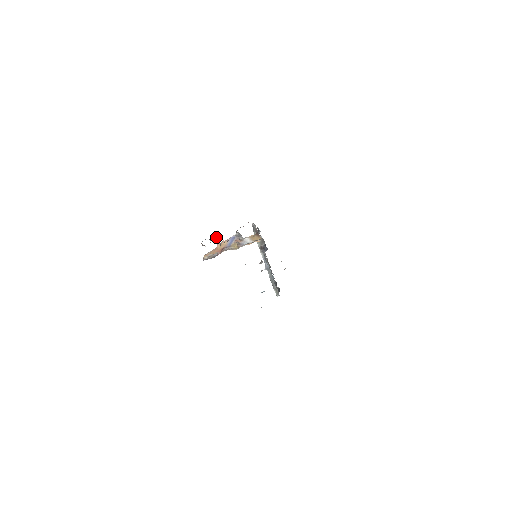
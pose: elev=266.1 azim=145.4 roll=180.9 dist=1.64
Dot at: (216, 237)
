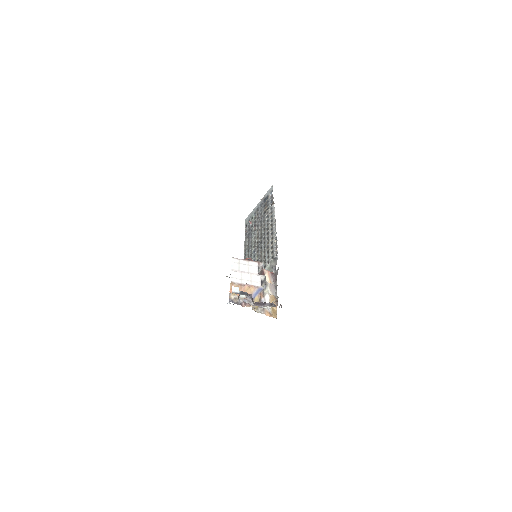
Dot at: occluded
